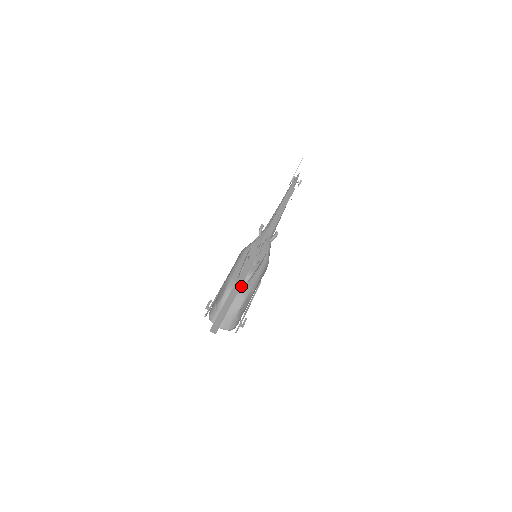
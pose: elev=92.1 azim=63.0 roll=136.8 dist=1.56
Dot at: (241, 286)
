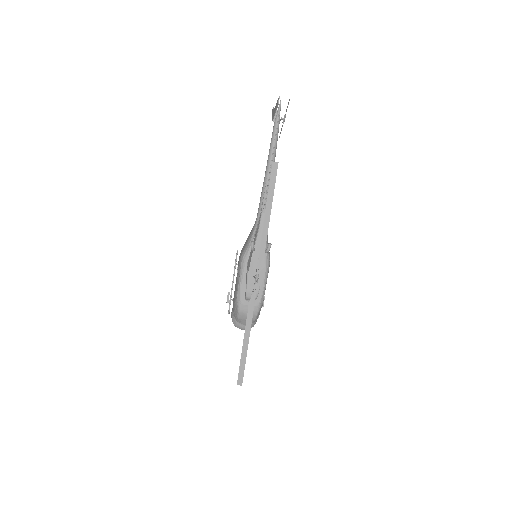
Dot at: occluded
